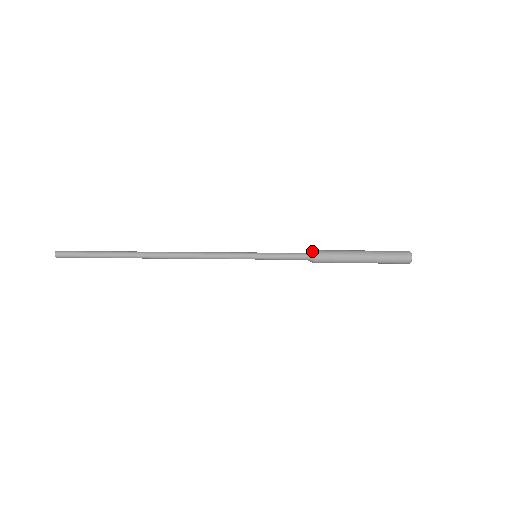
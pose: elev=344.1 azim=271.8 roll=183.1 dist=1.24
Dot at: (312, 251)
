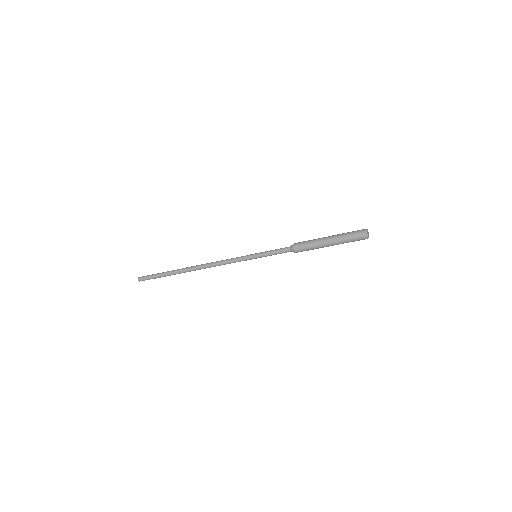
Dot at: occluded
